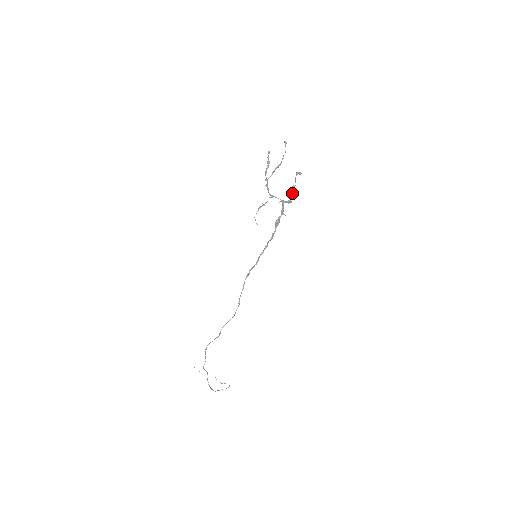
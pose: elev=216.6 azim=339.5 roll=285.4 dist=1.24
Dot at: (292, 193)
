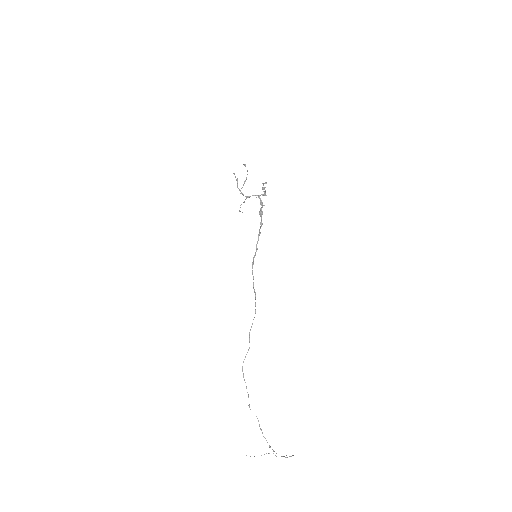
Dot at: (264, 191)
